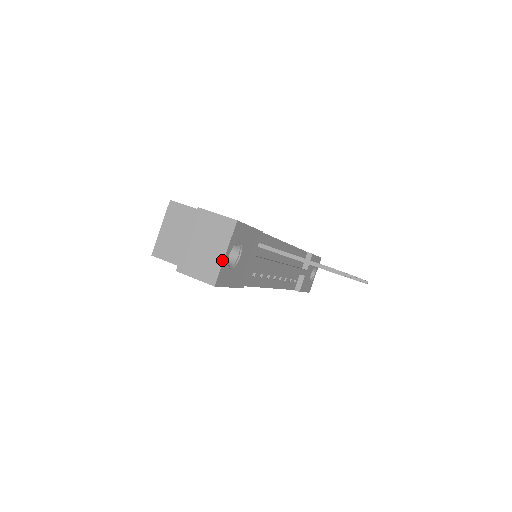
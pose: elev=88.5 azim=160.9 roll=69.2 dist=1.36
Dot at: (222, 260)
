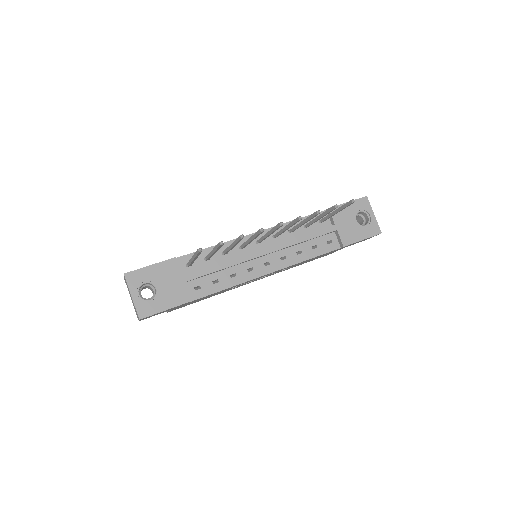
Dot at: (133, 302)
